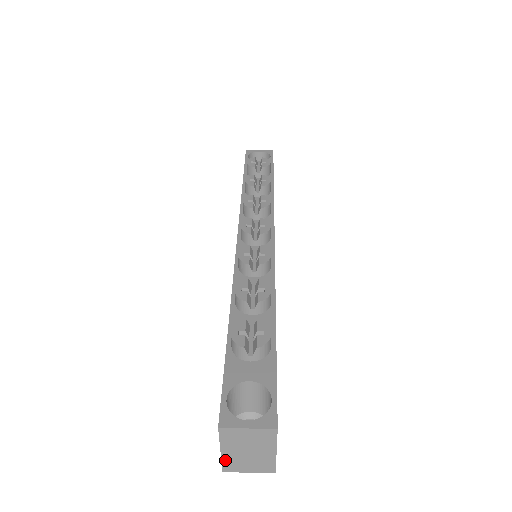
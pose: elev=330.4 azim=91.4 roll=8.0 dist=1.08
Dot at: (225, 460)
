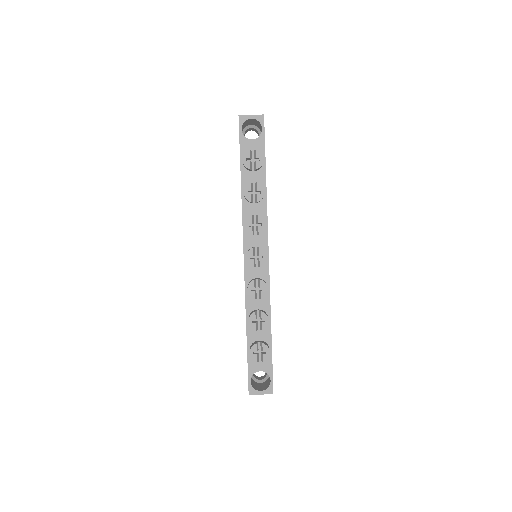
Dot at: occluded
